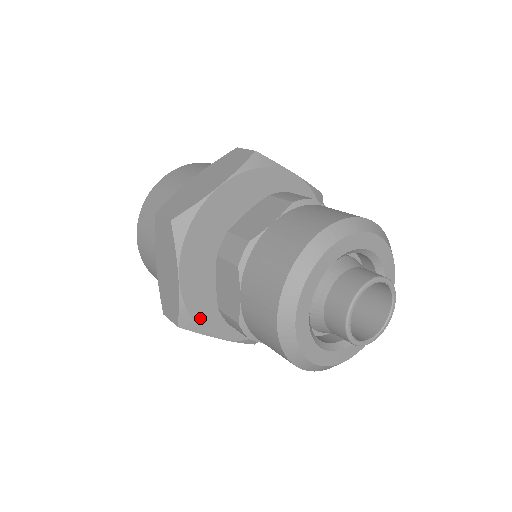
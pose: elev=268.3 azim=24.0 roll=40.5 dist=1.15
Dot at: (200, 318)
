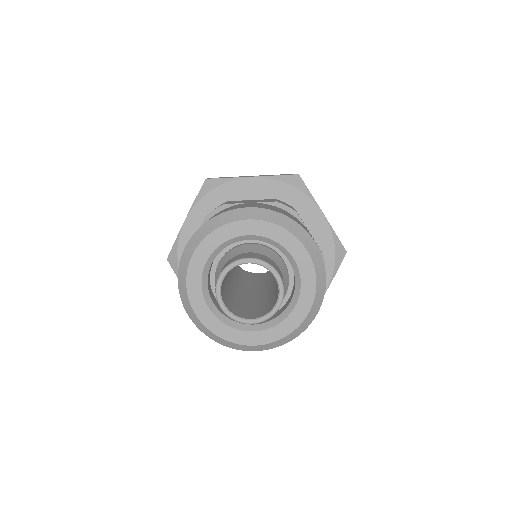
Dot at: occluded
